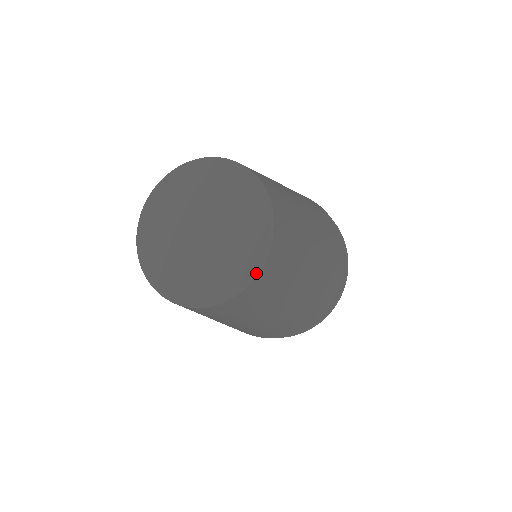
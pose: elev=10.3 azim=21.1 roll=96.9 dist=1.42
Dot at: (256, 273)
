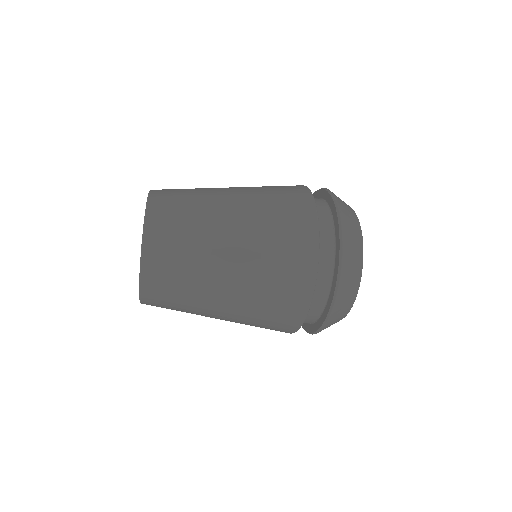
Dot at: (146, 208)
